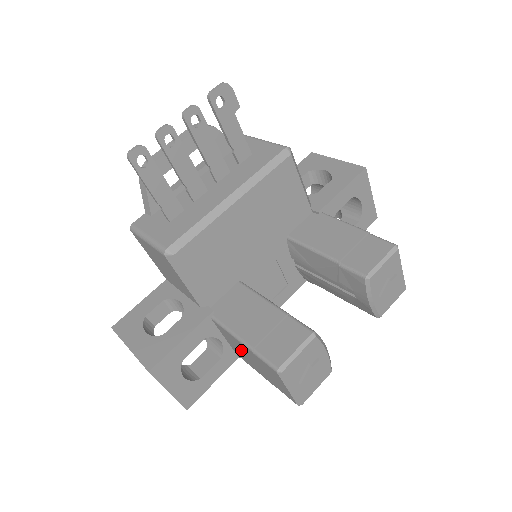
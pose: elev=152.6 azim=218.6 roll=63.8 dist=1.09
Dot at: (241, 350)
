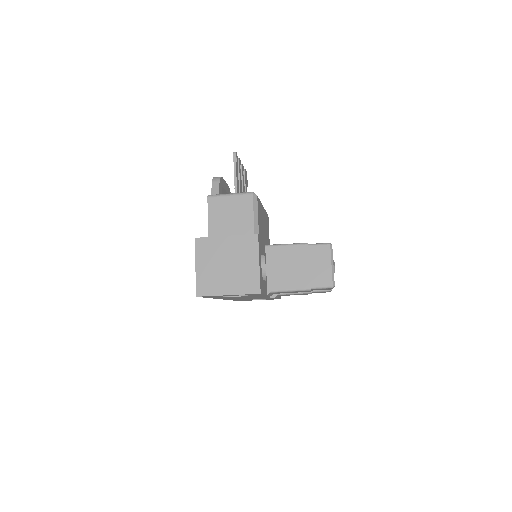
Dot at: (287, 264)
